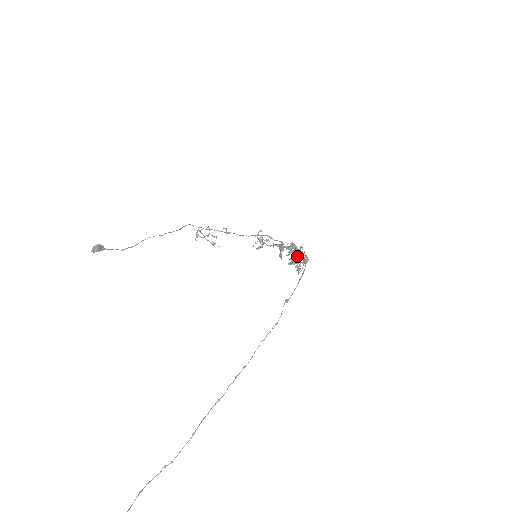
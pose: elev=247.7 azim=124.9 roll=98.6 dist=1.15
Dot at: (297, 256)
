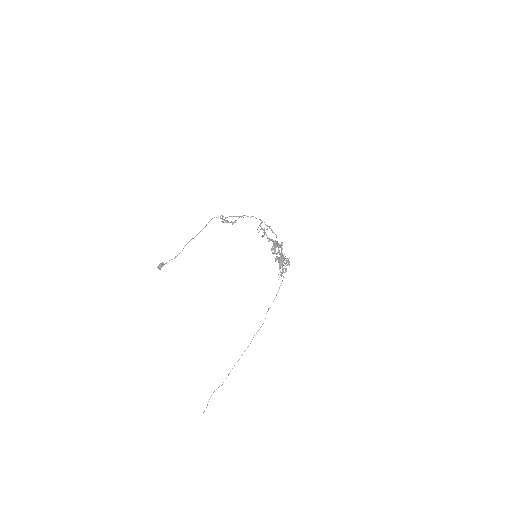
Dot at: occluded
